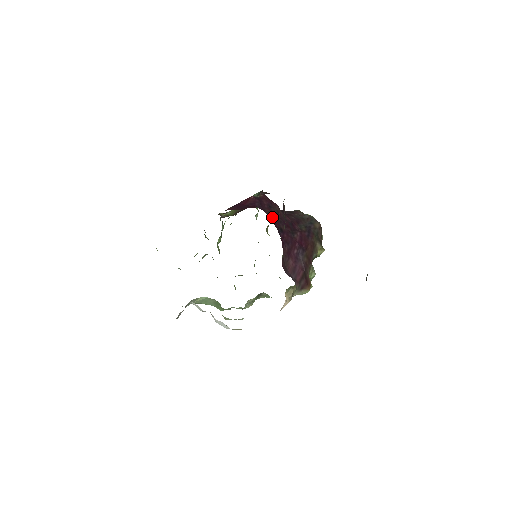
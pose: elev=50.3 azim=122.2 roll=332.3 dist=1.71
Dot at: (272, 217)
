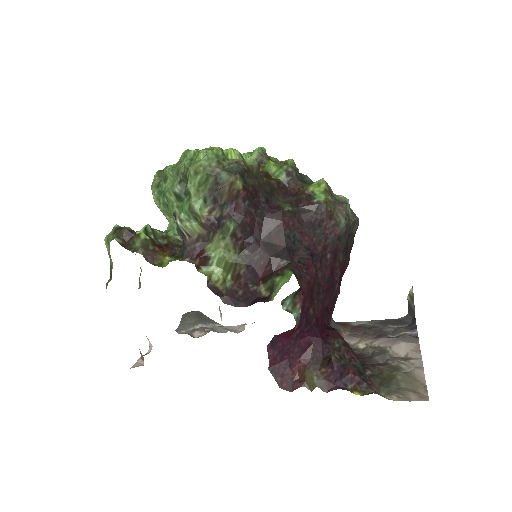
Dot at: (317, 310)
